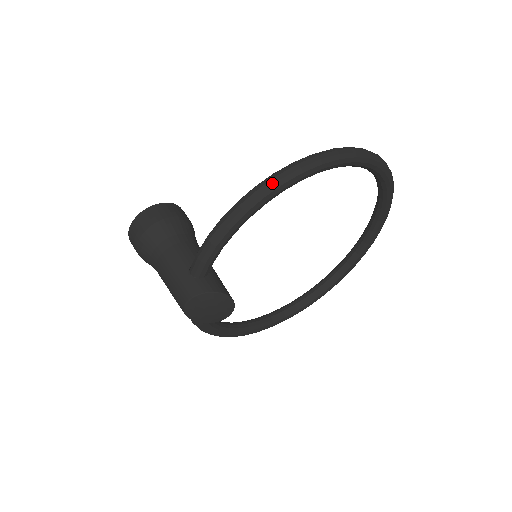
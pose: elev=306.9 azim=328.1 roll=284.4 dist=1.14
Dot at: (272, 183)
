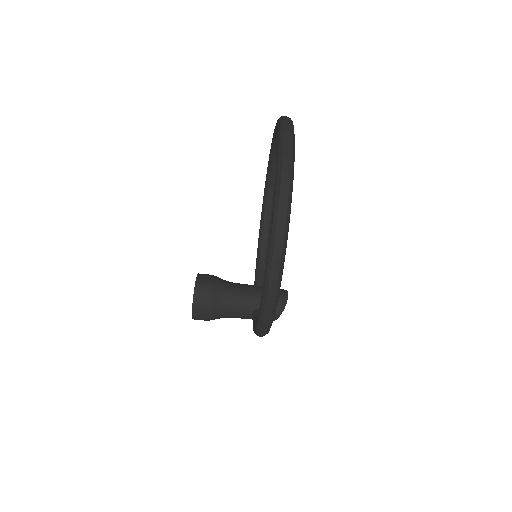
Dot at: (265, 333)
